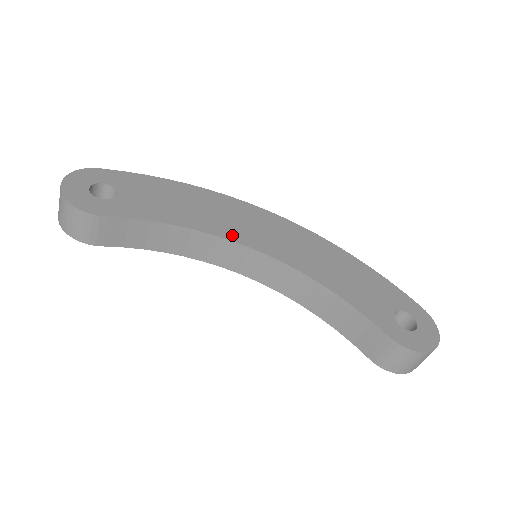
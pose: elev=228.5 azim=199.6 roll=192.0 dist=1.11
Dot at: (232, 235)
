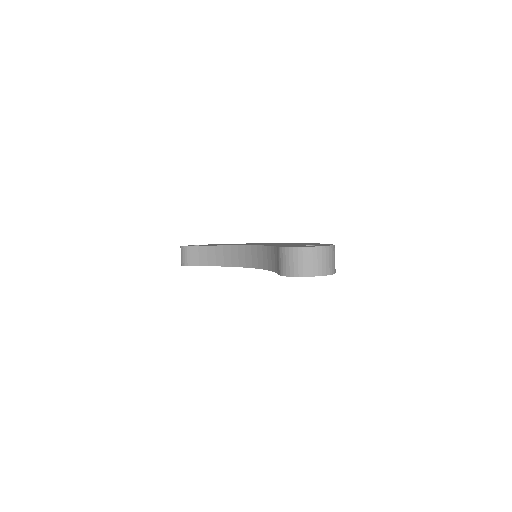
Dot at: occluded
